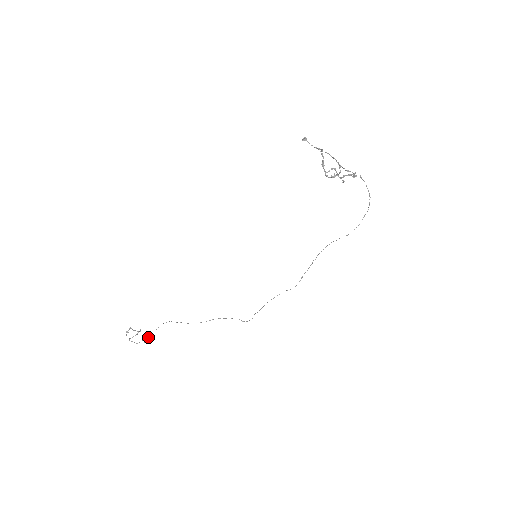
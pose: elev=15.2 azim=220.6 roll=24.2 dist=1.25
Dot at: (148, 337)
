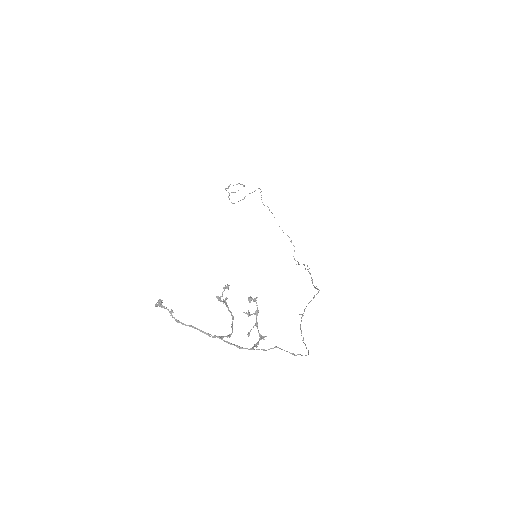
Dot at: (250, 193)
